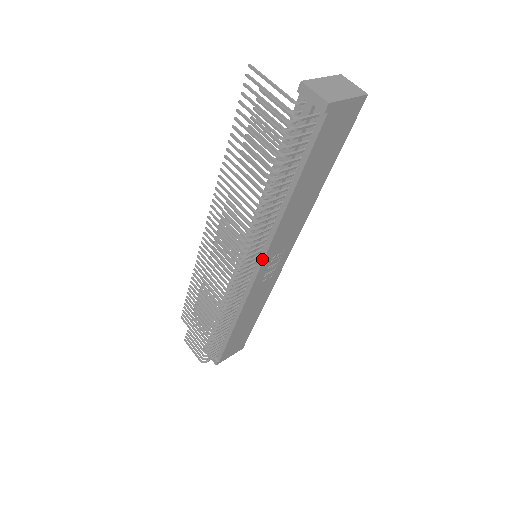
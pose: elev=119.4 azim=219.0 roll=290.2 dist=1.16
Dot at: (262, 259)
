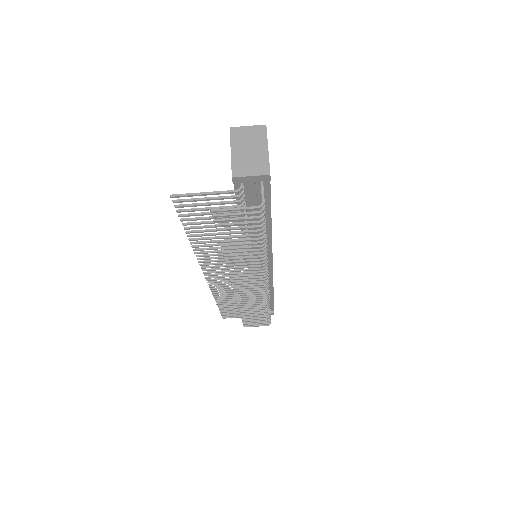
Dot at: (271, 259)
